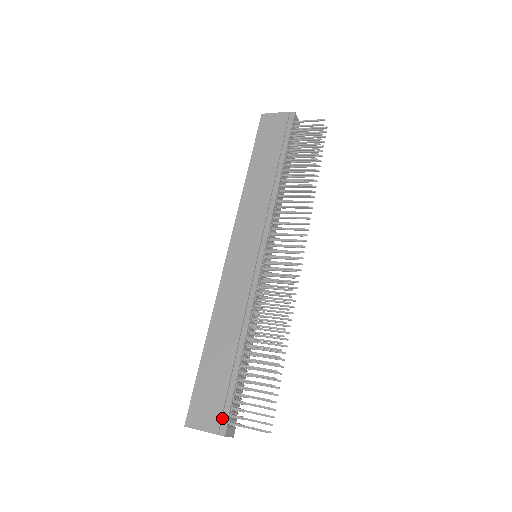
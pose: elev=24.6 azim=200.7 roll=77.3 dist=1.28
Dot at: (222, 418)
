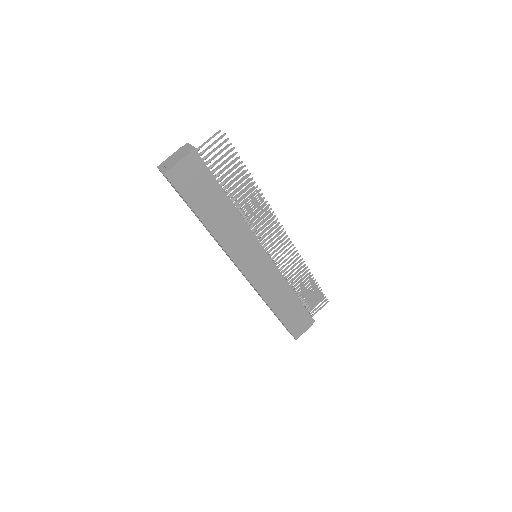
Dot at: (309, 320)
